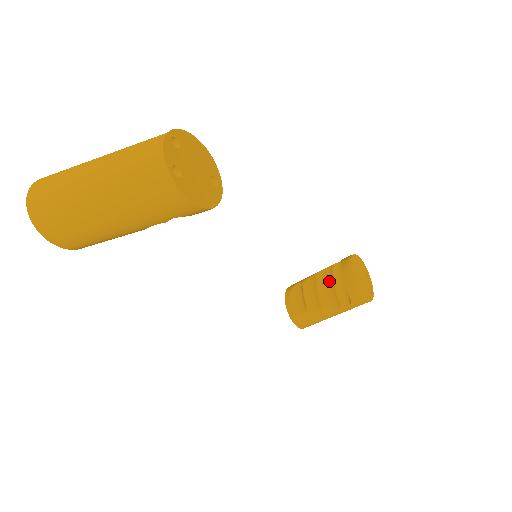
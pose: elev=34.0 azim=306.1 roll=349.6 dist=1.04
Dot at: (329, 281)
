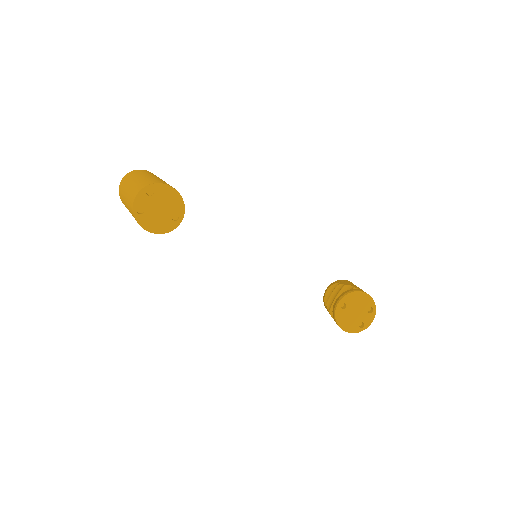
Dot at: occluded
